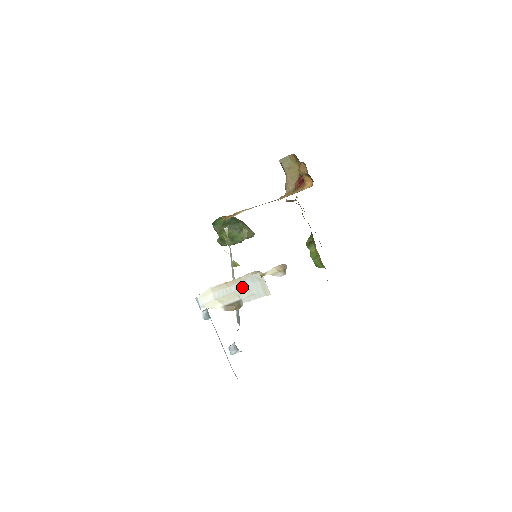
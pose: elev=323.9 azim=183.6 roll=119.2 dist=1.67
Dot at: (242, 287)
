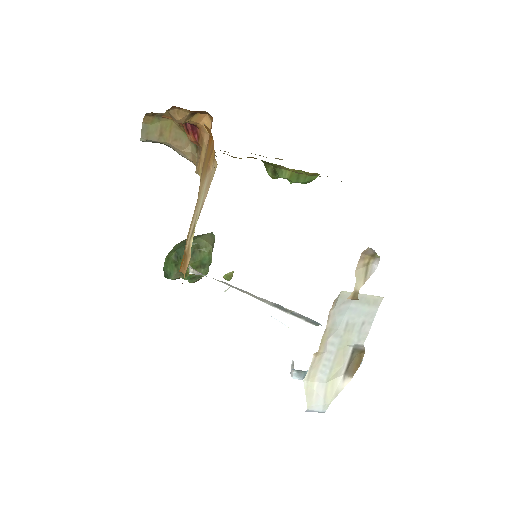
Dot at: (340, 334)
